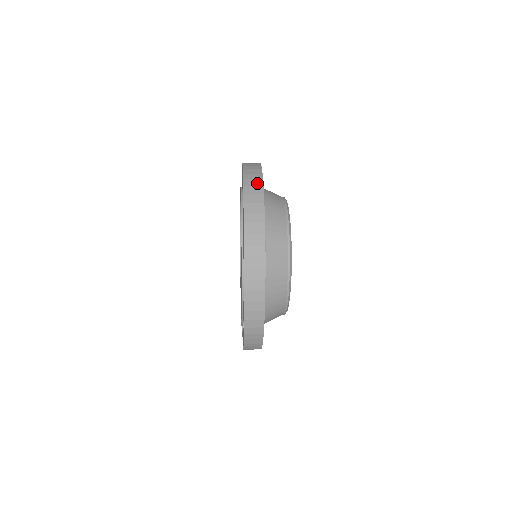
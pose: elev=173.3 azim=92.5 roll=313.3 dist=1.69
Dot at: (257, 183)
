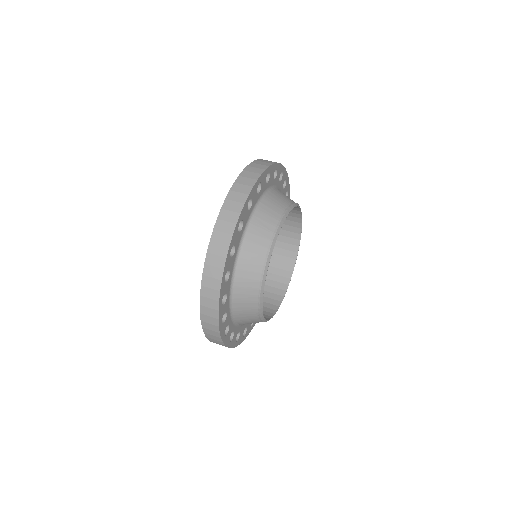
Dot at: (265, 164)
